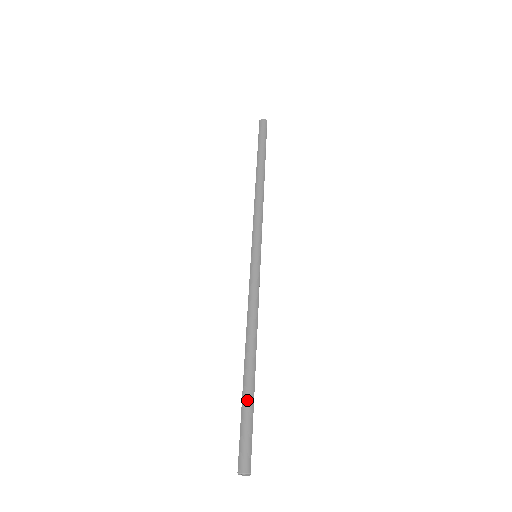
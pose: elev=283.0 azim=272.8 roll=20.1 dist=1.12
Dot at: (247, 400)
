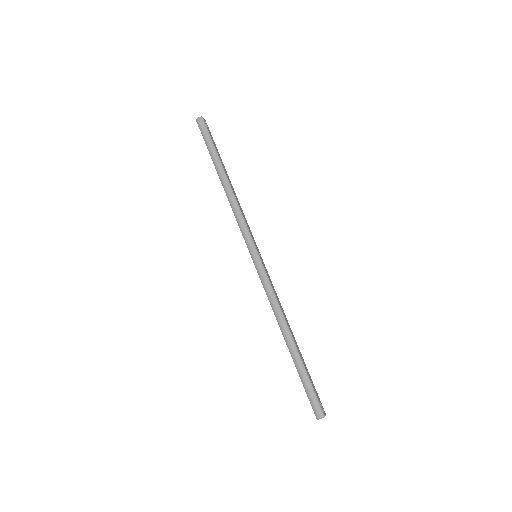
Dot at: (301, 372)
